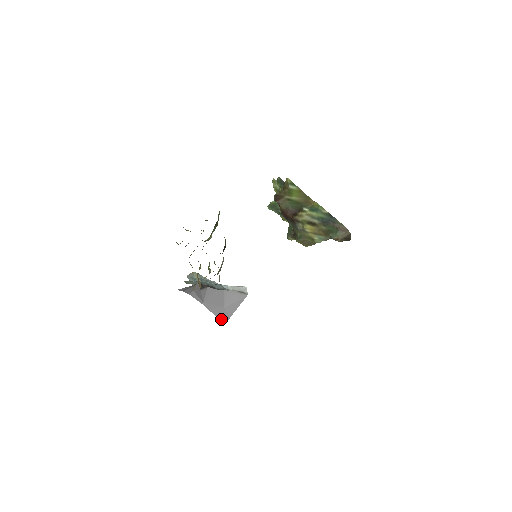
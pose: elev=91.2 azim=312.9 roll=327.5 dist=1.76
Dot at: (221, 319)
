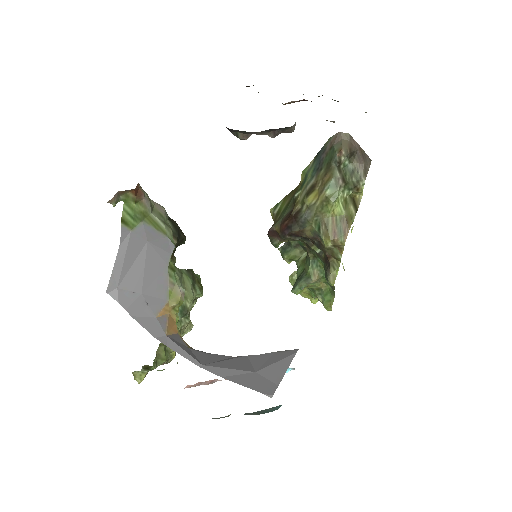
Dot at: (257, 389)
